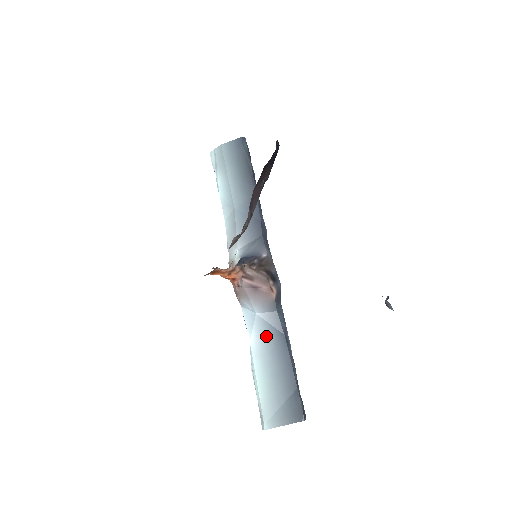
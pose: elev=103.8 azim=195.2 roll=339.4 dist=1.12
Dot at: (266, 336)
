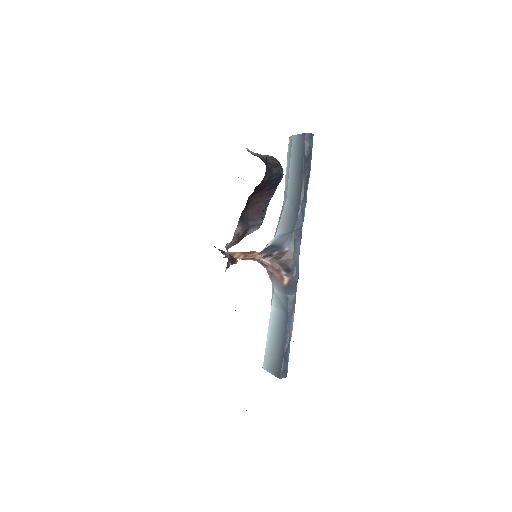
Dot at: (279, 308)
